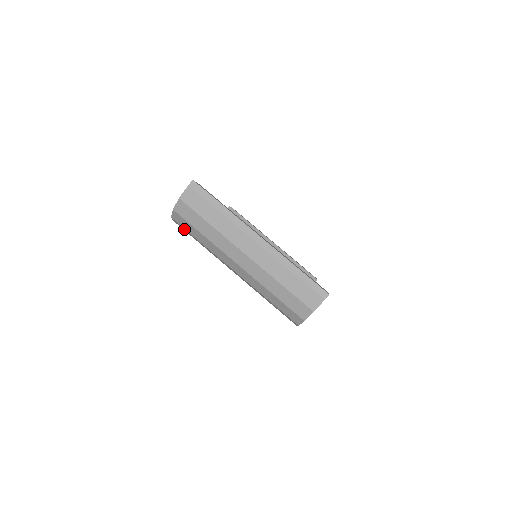
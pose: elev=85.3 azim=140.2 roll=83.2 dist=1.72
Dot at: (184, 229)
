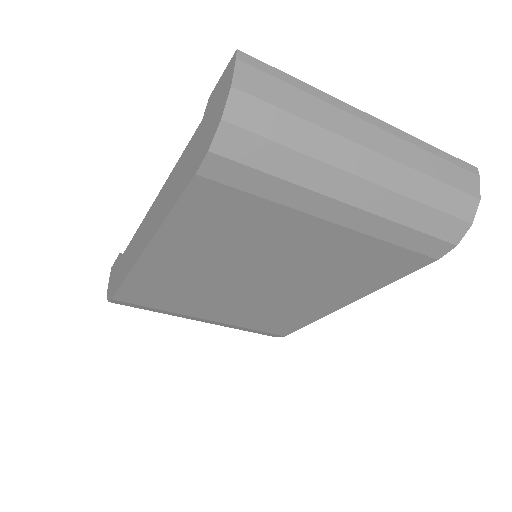
Dot at: (234, 171)
